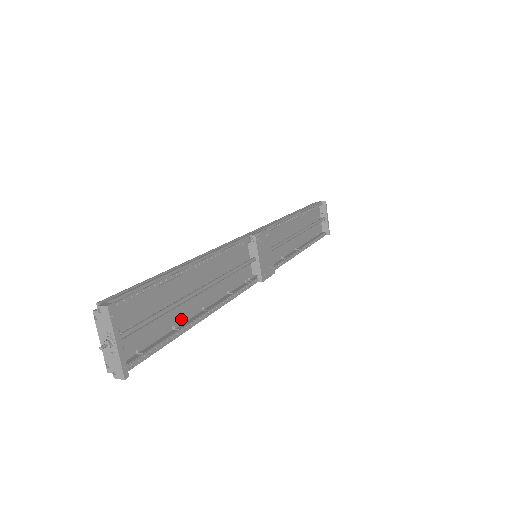
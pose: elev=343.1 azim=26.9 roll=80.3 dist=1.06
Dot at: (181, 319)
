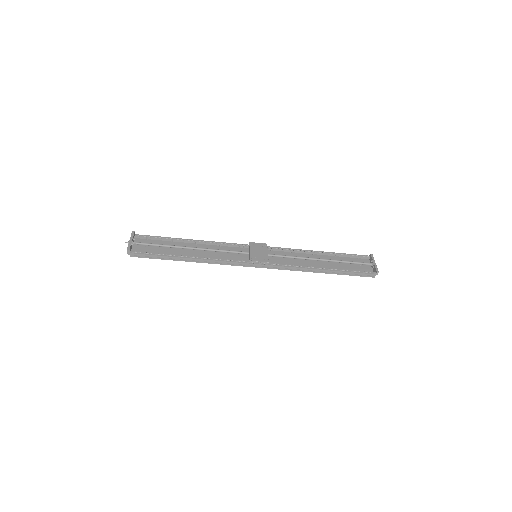
Dot at: occluded
